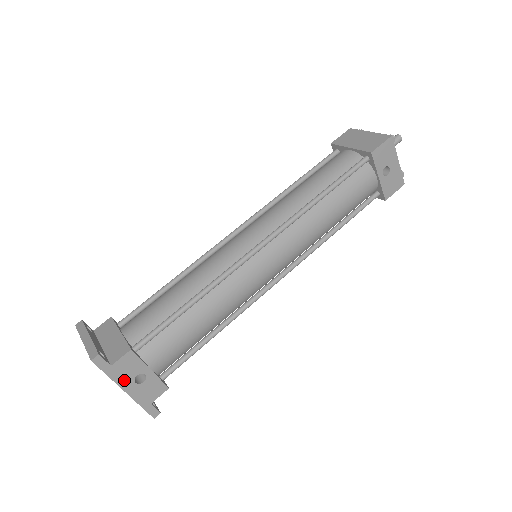
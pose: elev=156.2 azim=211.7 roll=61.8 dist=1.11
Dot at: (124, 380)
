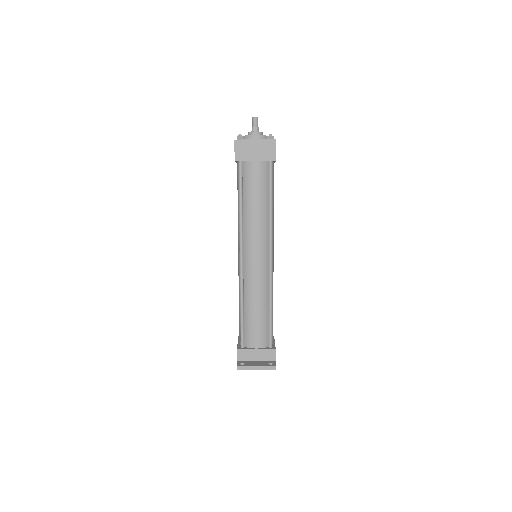
Dot at: occluded
